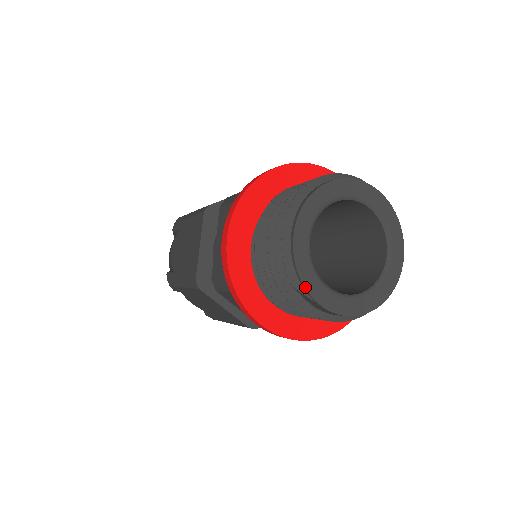
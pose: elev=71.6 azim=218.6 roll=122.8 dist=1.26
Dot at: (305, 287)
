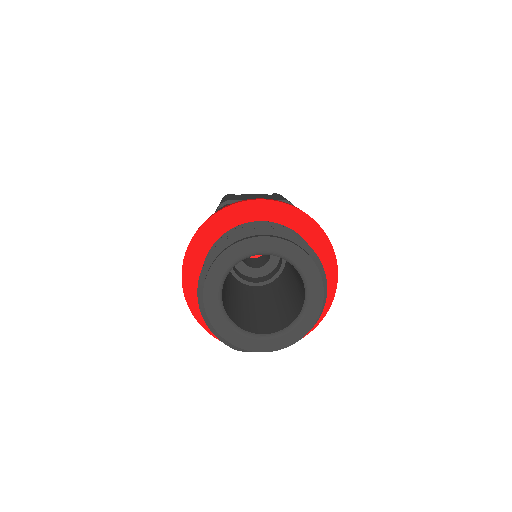
Dot at: (246, 349)
